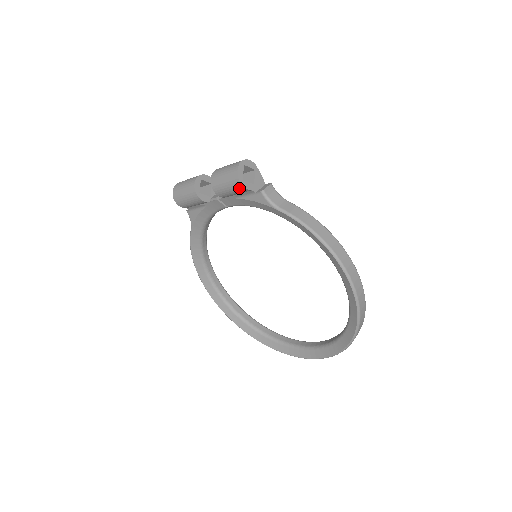
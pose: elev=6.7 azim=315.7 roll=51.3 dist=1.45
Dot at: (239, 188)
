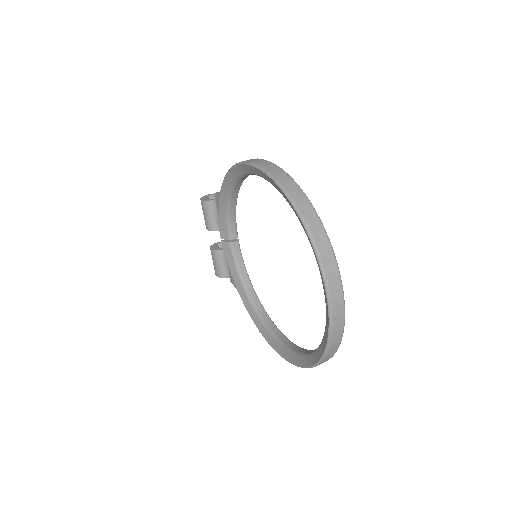
Dot at: (205, 206)
